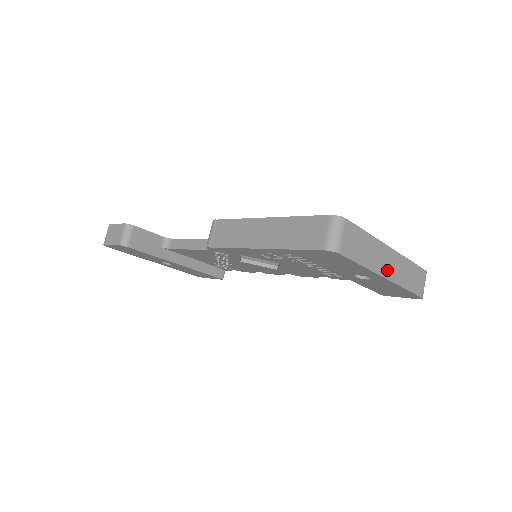
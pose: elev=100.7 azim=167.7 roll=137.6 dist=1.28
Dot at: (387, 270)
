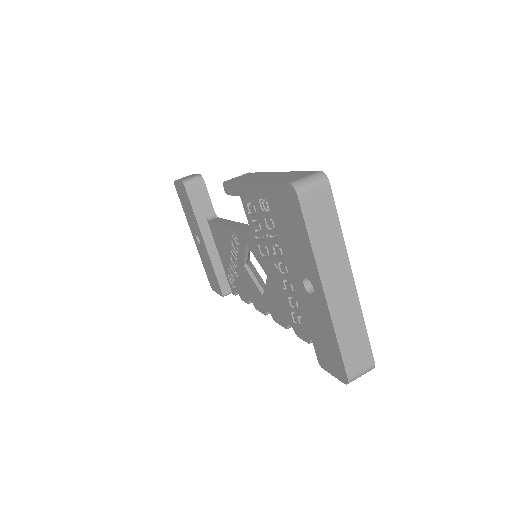
Dot at: (332, 287)
